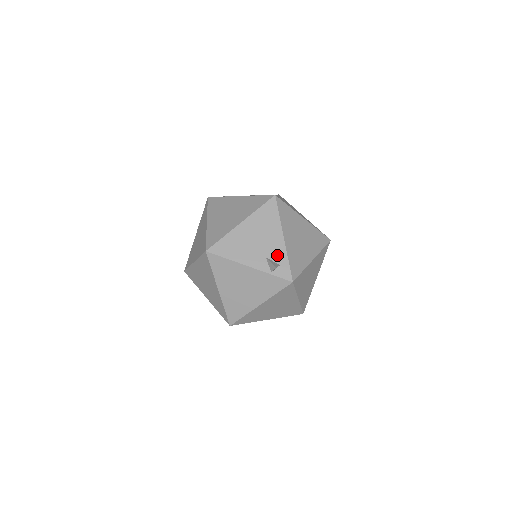
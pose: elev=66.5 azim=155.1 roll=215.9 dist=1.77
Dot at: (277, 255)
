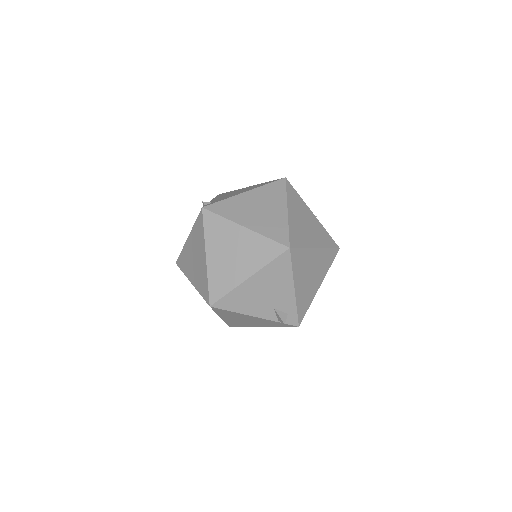
Dot at: (286, 306)
